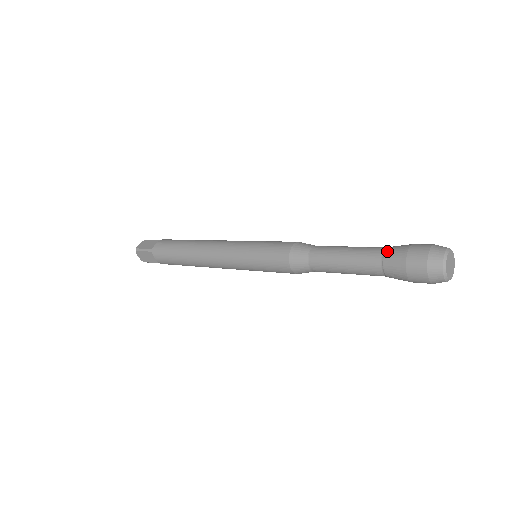
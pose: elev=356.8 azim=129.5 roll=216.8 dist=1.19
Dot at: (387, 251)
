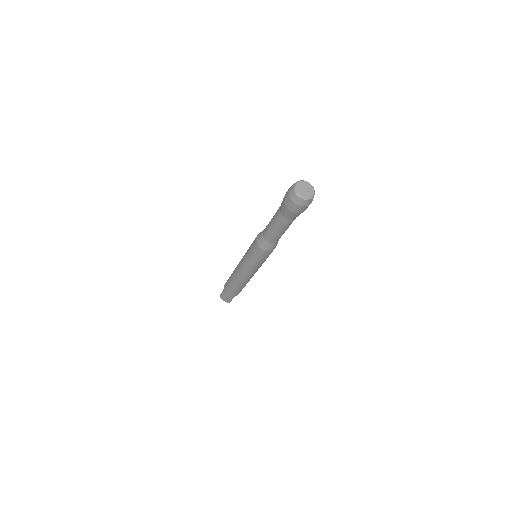
Dot at: (281, 204)
